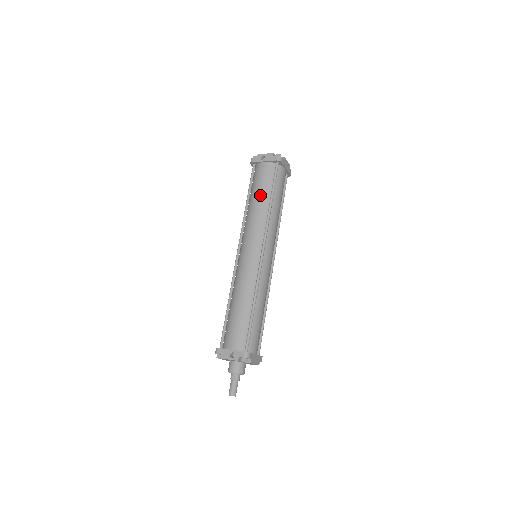
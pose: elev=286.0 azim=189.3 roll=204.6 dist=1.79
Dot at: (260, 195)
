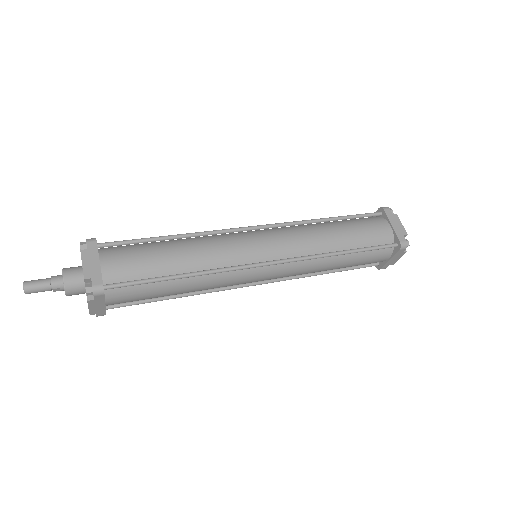
Dot at: occluded
